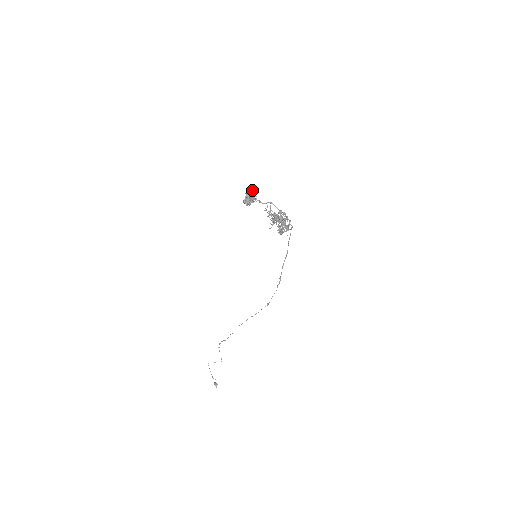
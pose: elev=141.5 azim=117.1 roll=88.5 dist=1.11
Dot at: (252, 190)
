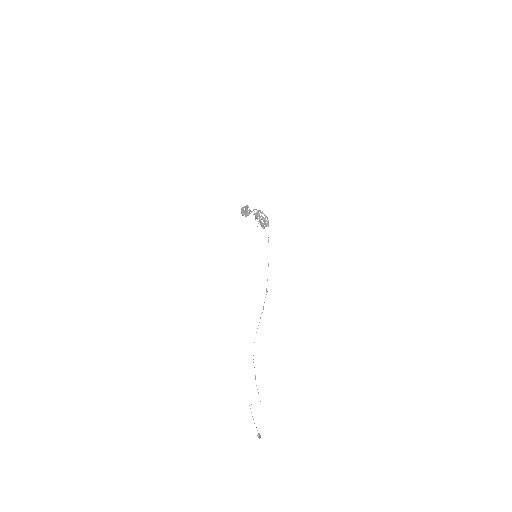
Dot at: (246, 206)
